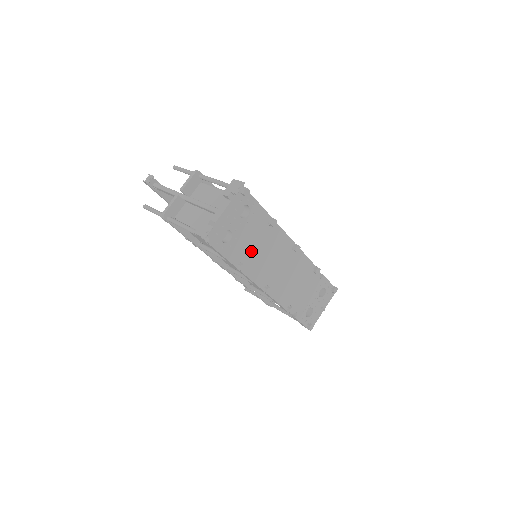
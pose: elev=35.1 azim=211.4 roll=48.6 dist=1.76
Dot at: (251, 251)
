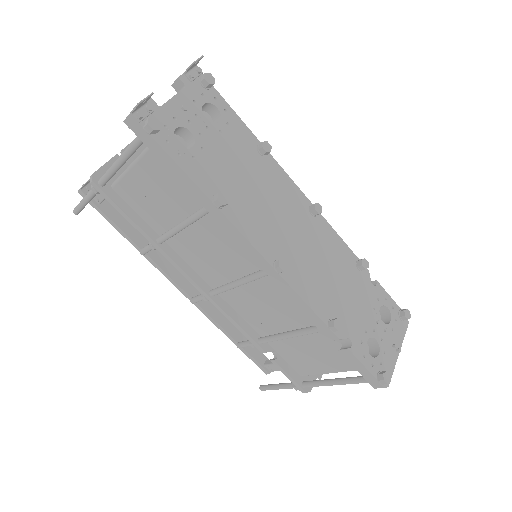
Dot at: (235, 184)
